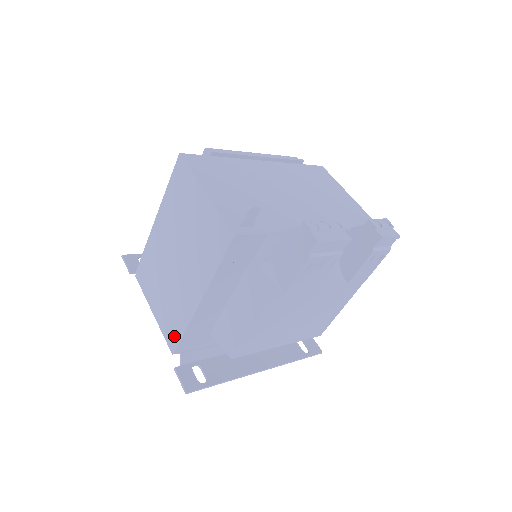
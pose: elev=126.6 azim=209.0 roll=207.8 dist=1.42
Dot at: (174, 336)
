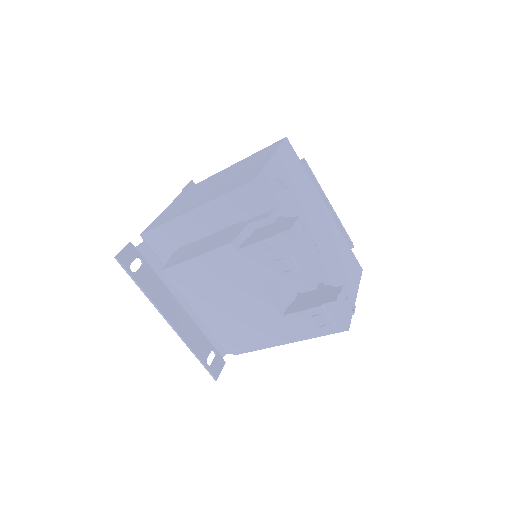
Dot at: (155, 225)
